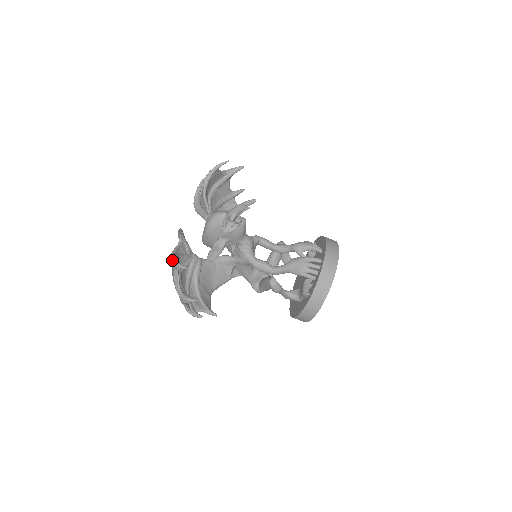
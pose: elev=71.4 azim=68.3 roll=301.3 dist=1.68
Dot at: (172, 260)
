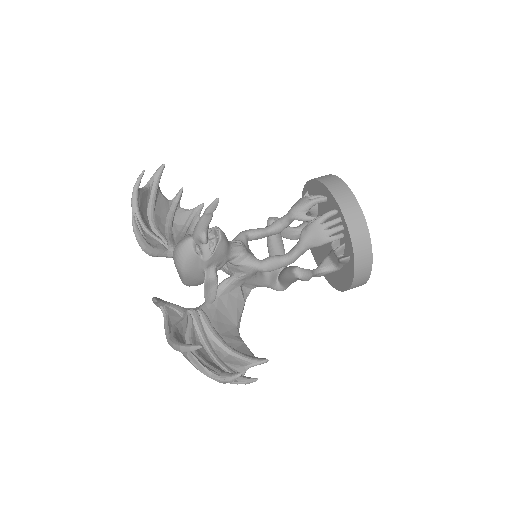
Dot at: (174, 346)
